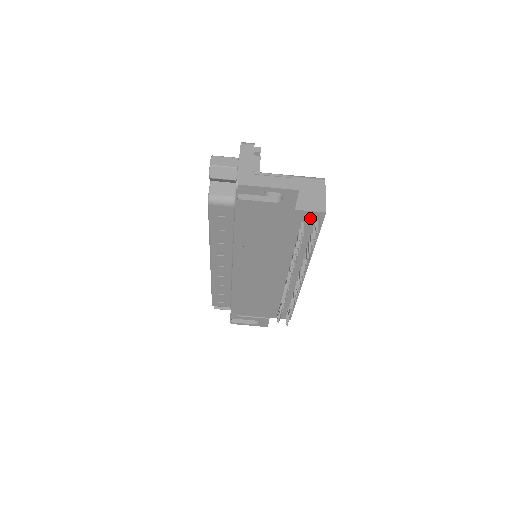
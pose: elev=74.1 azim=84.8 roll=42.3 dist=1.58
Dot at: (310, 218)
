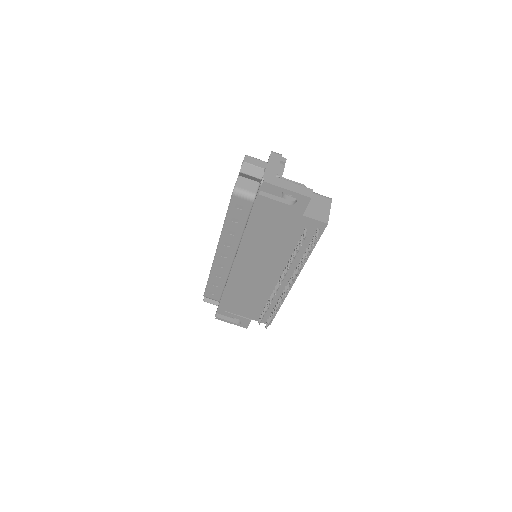
Dot at: (313, 226)
